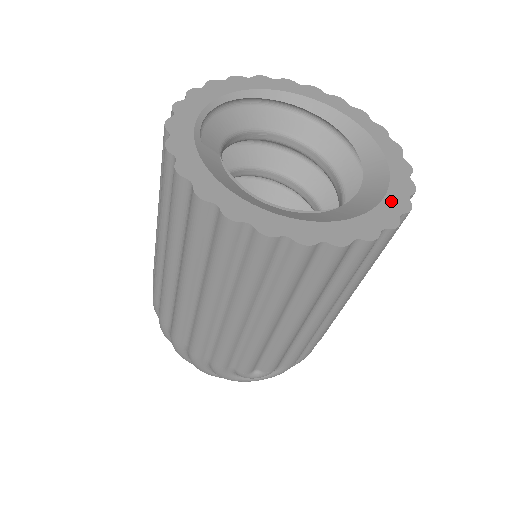
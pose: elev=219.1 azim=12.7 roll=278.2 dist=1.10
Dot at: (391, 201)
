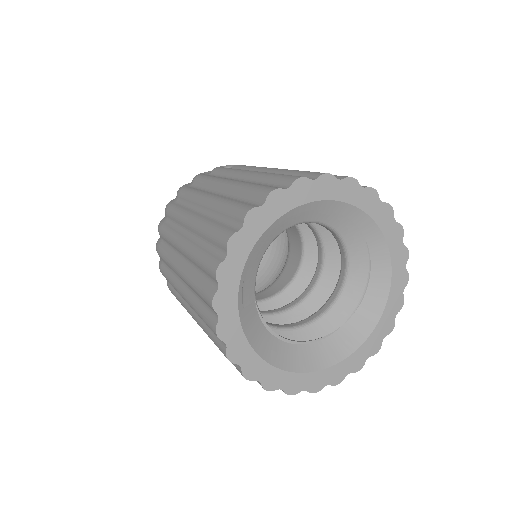
Dot at: (381, 326)
